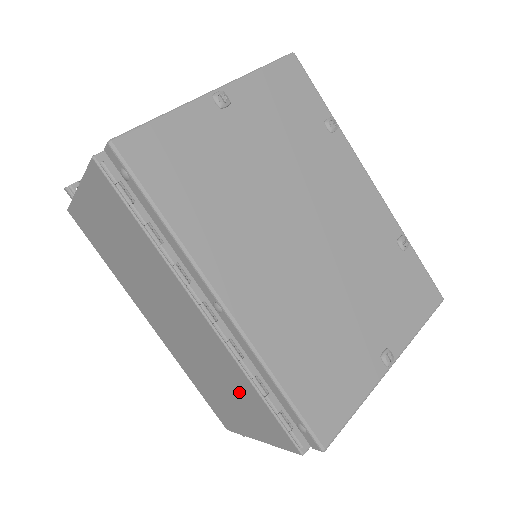
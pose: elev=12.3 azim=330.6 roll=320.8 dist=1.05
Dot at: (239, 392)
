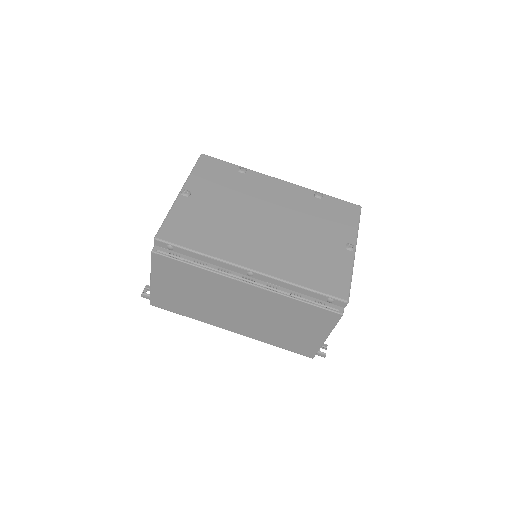
Dot at: (293, 314)
